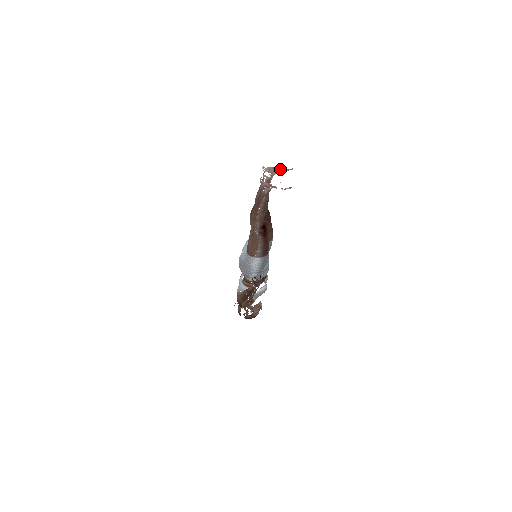
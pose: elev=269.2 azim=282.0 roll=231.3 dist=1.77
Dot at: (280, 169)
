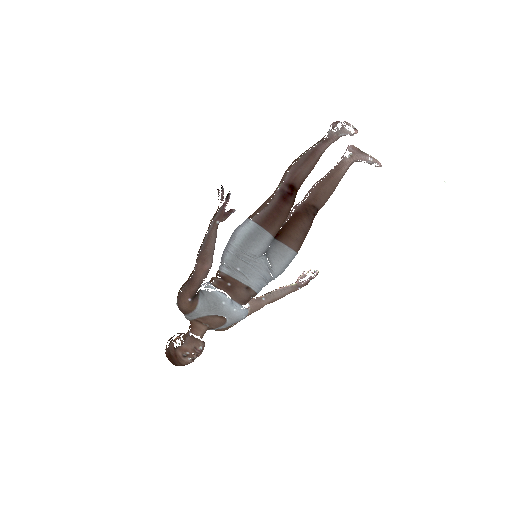
Dot at: (366, 154)
